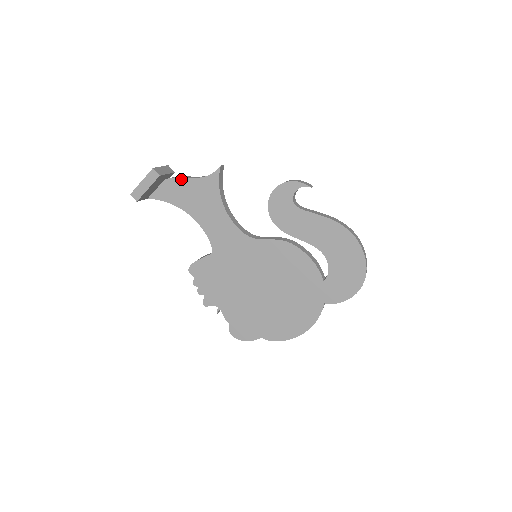
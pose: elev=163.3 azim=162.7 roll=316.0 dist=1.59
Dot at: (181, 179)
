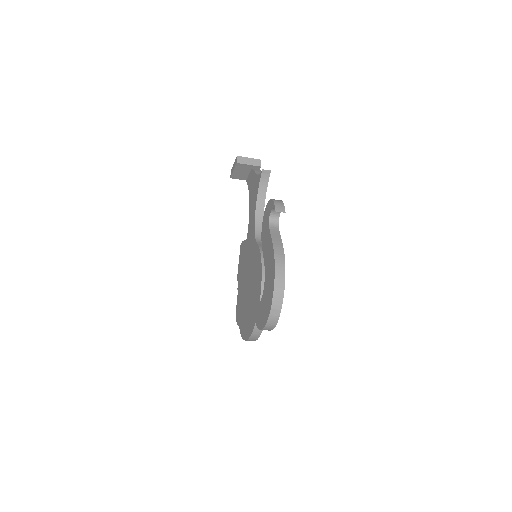
Dot at: (254, 172)
